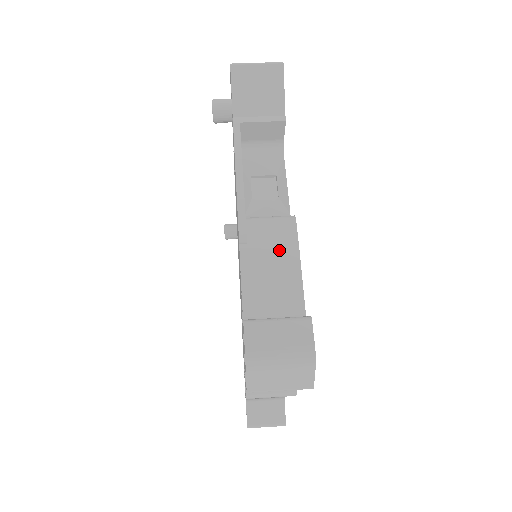
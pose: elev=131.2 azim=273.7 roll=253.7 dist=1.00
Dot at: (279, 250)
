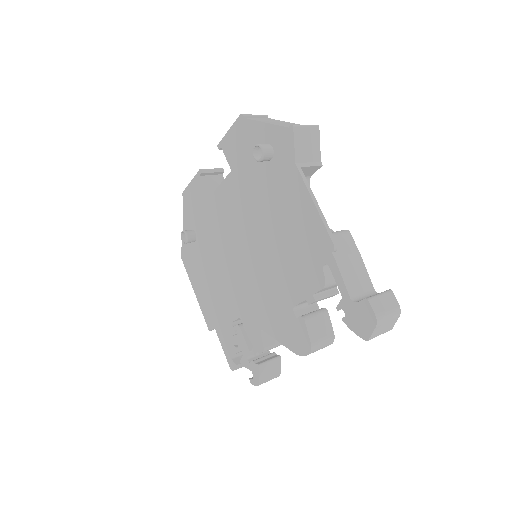
Dot at: (351, 253)
